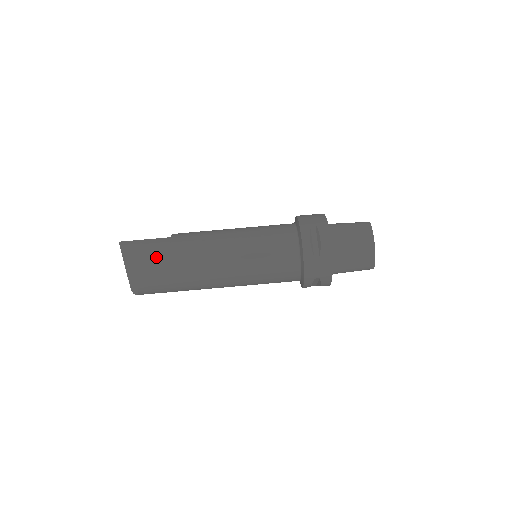
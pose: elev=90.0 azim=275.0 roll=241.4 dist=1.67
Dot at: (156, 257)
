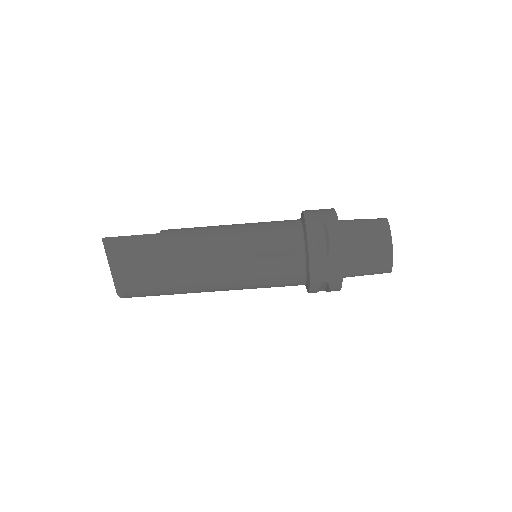
Dot at: (141, 255)
